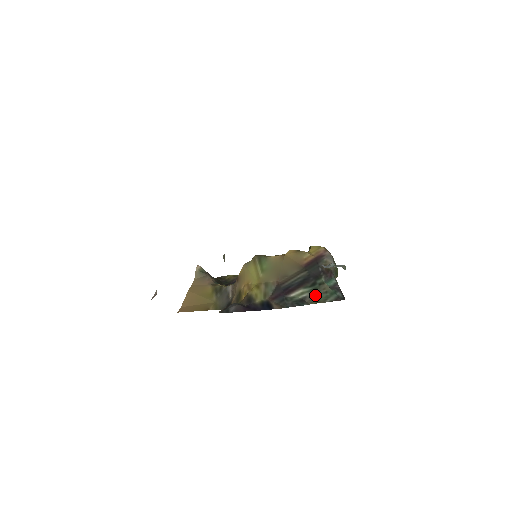
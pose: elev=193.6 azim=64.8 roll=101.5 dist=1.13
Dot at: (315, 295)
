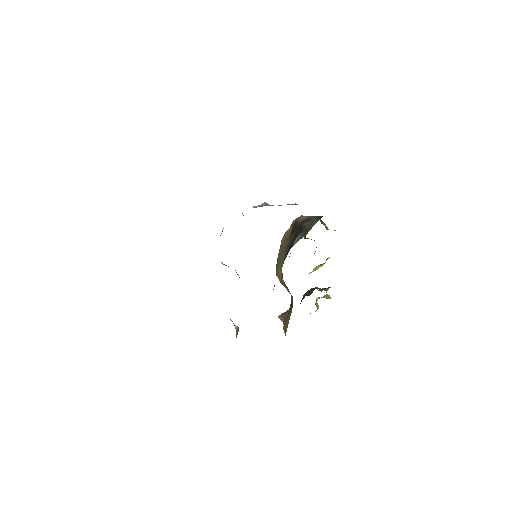
Dot at: (305, 232)
